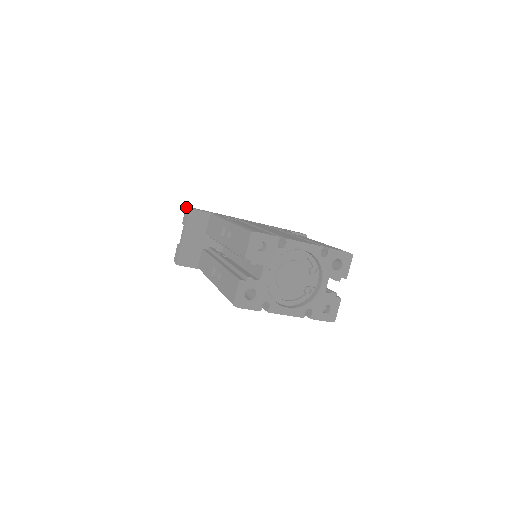
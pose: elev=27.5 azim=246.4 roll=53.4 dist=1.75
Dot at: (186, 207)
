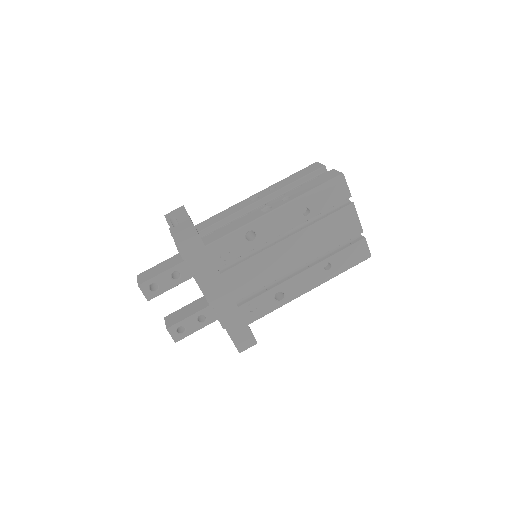
Dot at: (168, 213)
